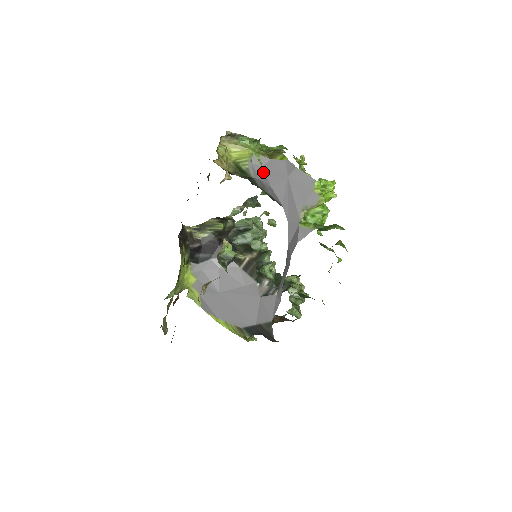
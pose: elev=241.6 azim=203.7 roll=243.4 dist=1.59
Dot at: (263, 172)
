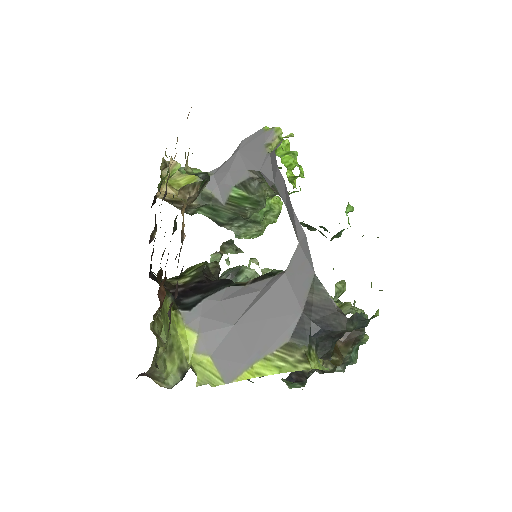
Dot at: (216, 176)
